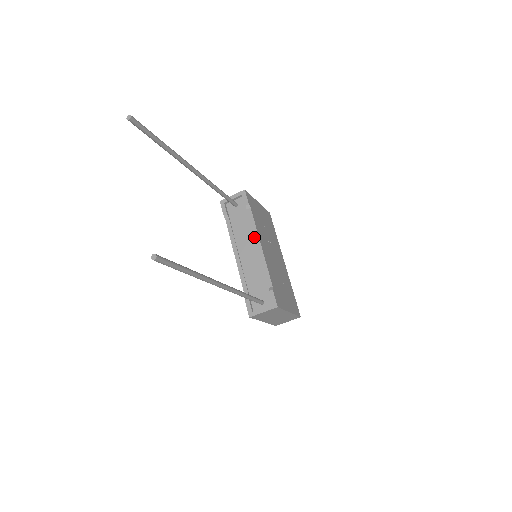
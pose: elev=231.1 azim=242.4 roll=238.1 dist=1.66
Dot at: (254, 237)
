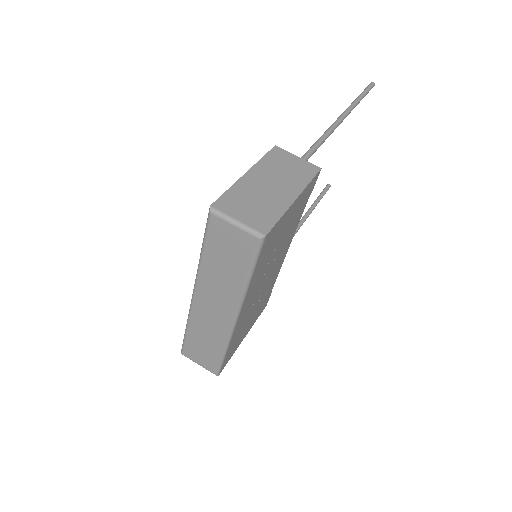
Dot at: occluded
